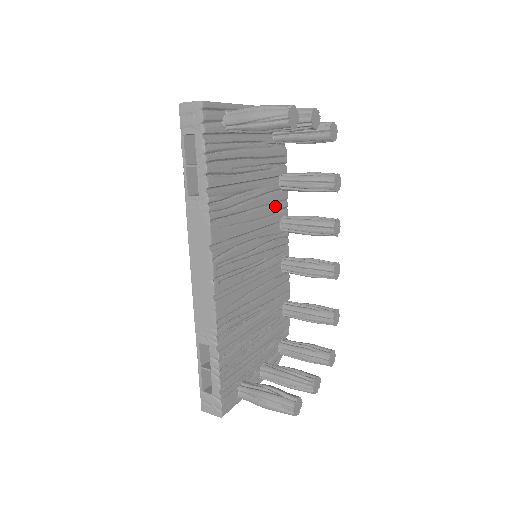
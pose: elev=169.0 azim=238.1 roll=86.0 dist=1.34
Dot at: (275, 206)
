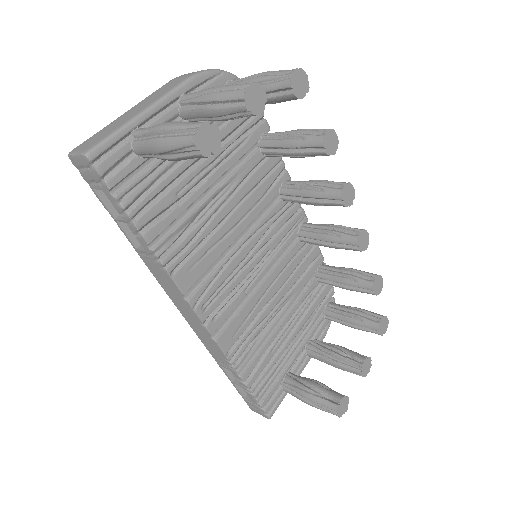
Dot at: (264, 183)
